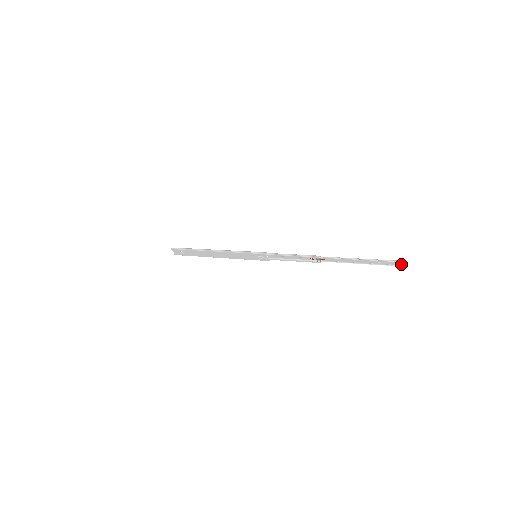
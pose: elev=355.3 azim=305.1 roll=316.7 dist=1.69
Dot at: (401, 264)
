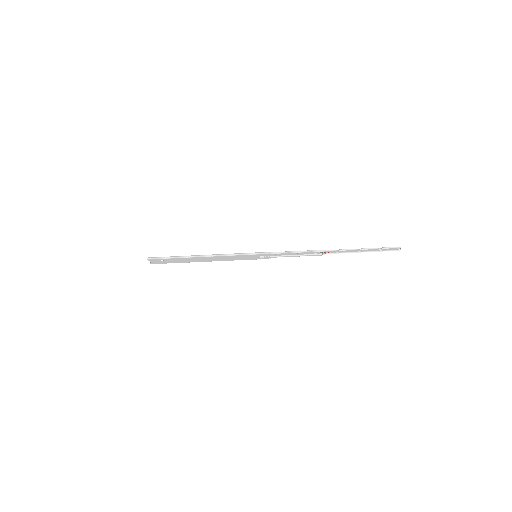
Dot at: (398, 249)
